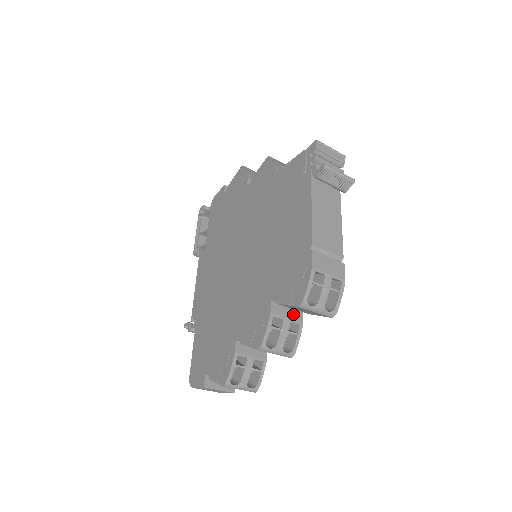
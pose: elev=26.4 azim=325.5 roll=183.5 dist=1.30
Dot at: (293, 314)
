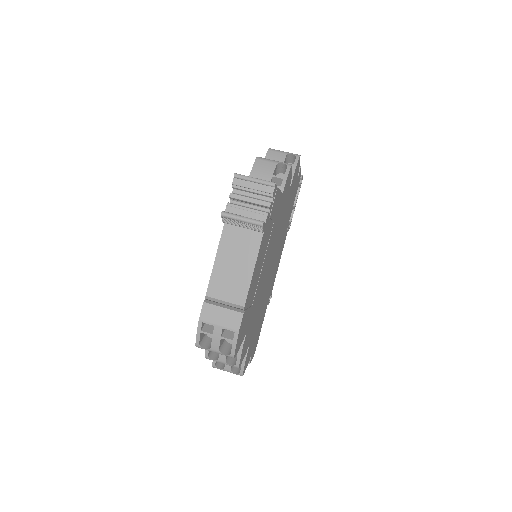
Dot at: occluded
